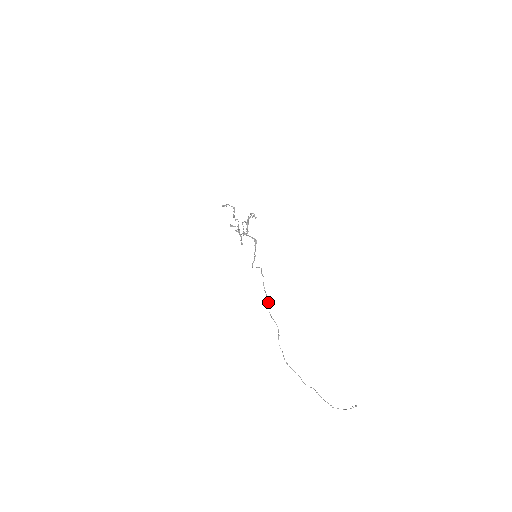
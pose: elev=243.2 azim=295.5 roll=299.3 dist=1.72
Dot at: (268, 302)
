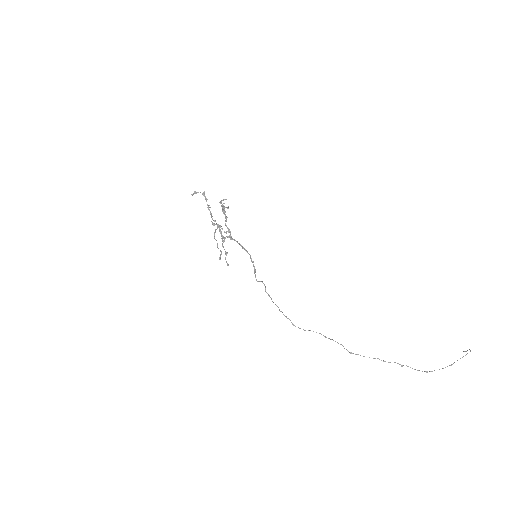
Dot at: occluded
